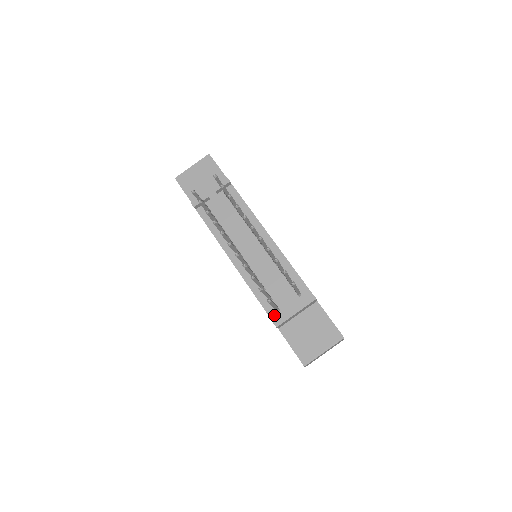
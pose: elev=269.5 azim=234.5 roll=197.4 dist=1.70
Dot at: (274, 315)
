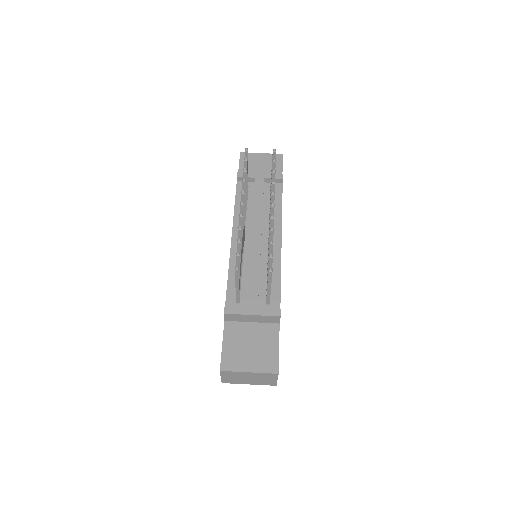
Dot at: (231, 304)
